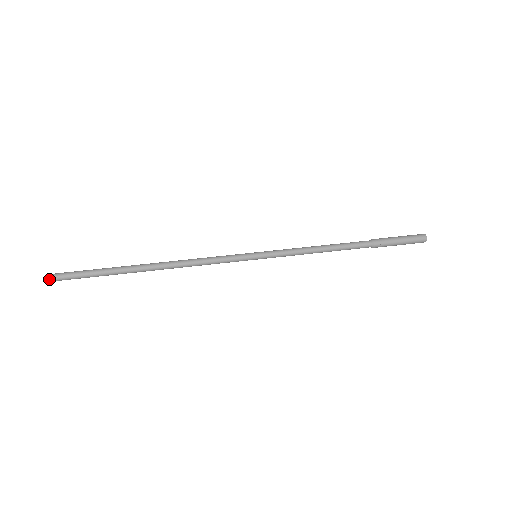
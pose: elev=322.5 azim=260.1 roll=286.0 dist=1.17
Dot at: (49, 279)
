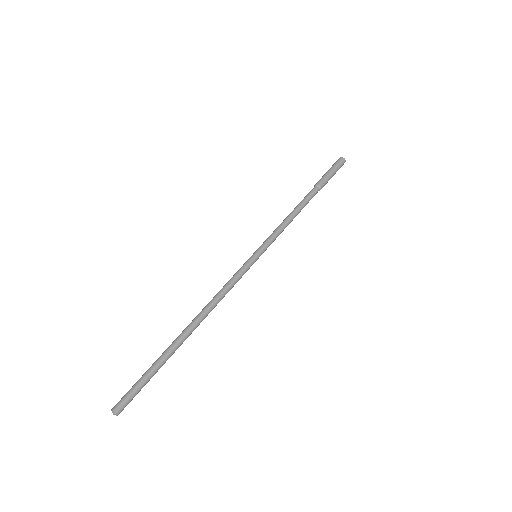
Dot at: (115, 413)
